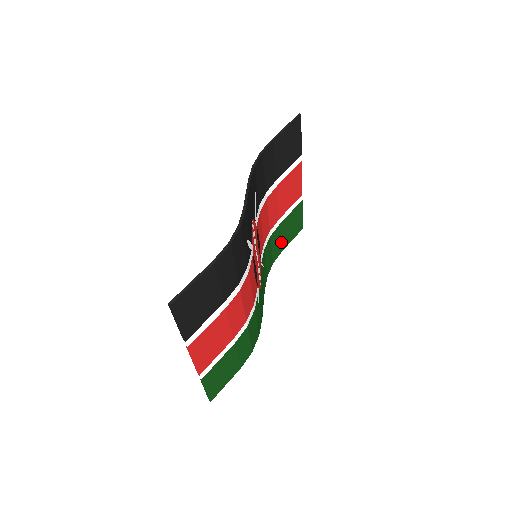
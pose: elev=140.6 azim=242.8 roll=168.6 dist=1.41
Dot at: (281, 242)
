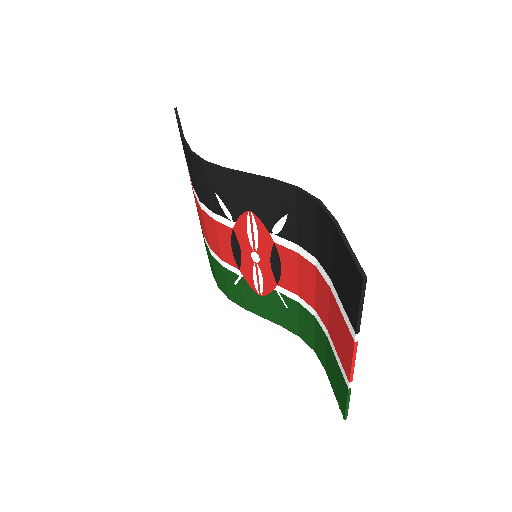
Dot at: occluded
